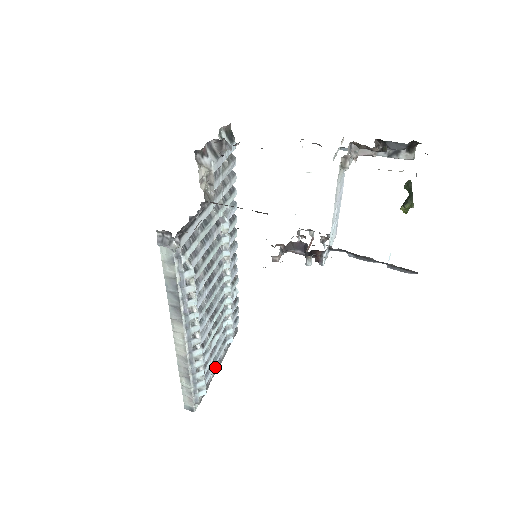
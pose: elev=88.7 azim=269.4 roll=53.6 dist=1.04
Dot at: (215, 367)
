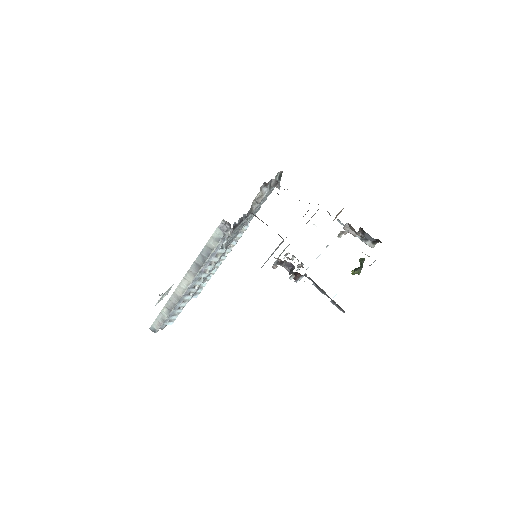
Dot at: occluded
